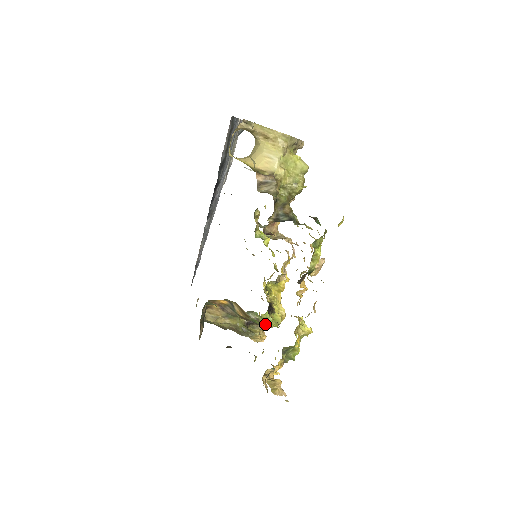
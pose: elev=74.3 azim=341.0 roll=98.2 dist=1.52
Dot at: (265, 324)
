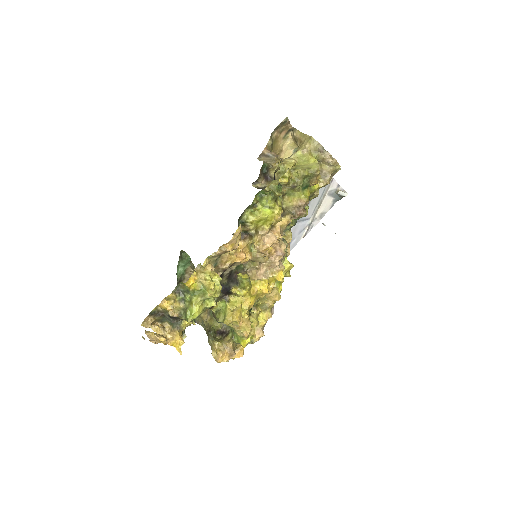
Dot at: (217, 315)
